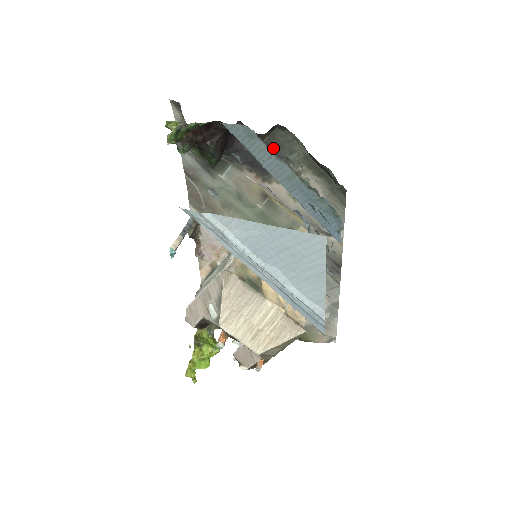
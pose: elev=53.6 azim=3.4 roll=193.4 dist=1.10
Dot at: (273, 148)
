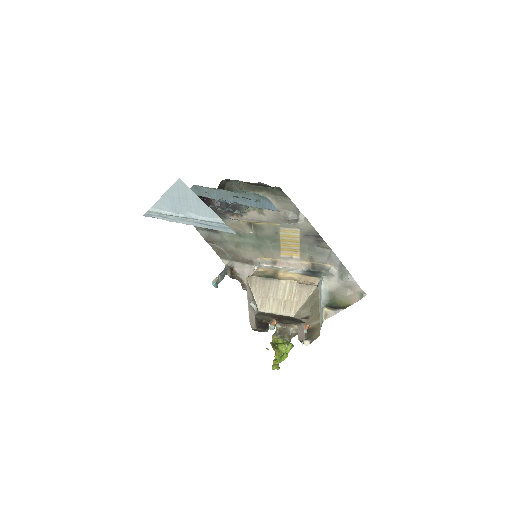
Dot at: occluded
